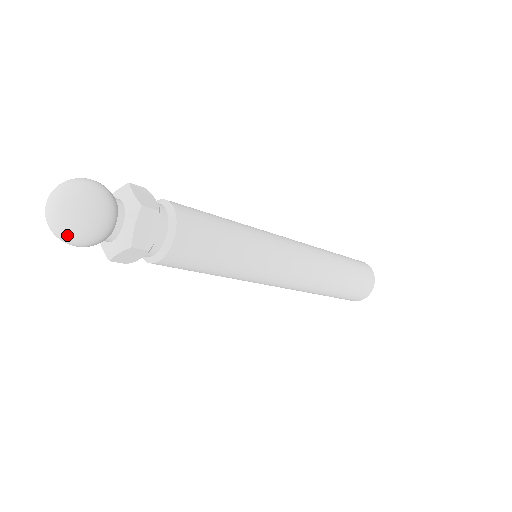
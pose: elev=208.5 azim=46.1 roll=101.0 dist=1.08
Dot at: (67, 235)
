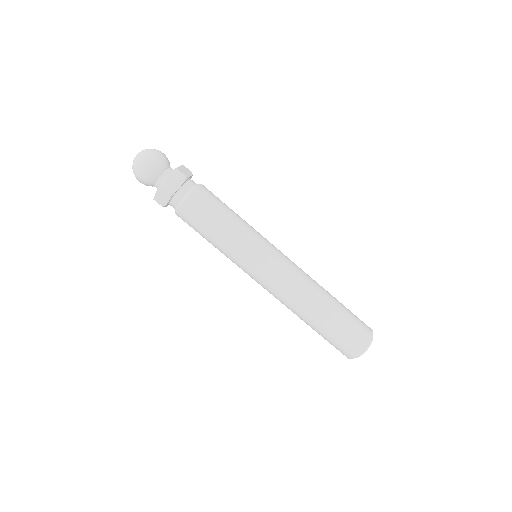
Dot at: occluded
